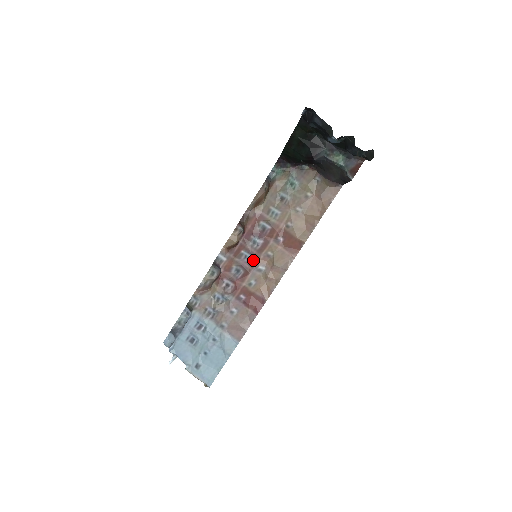
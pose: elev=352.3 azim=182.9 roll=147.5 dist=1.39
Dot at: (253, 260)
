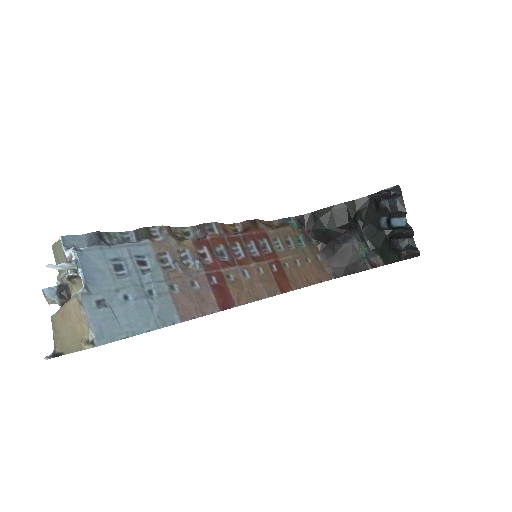
Dot at: (243, 260)
